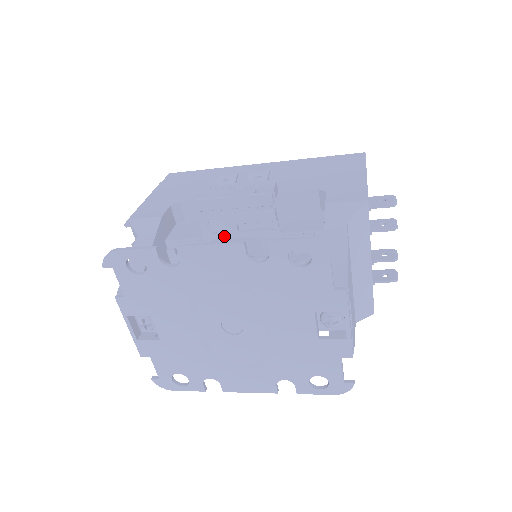
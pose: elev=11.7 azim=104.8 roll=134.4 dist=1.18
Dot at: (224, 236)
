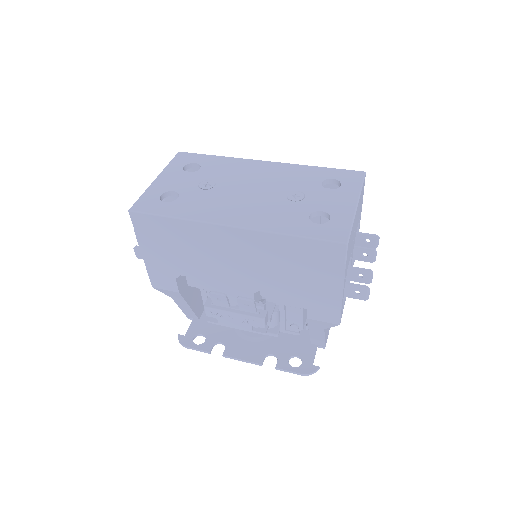
Dot at: occluded
